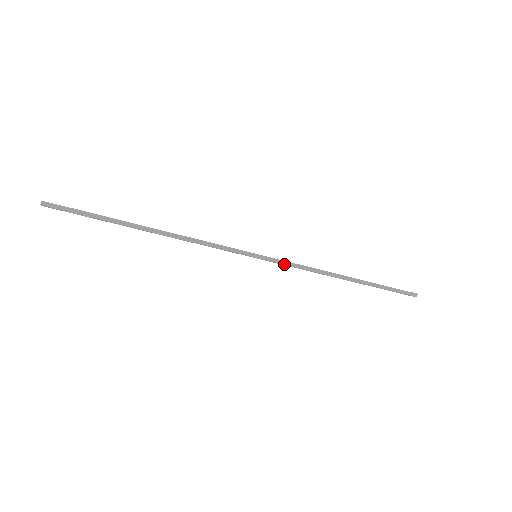
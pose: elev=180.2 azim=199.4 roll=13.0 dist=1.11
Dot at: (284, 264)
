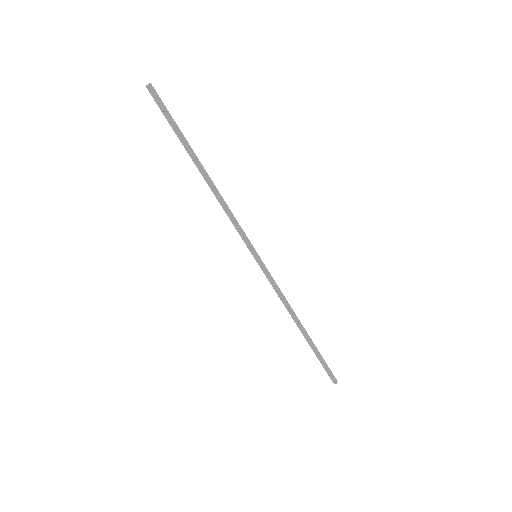
Dot at: (271, 278)
